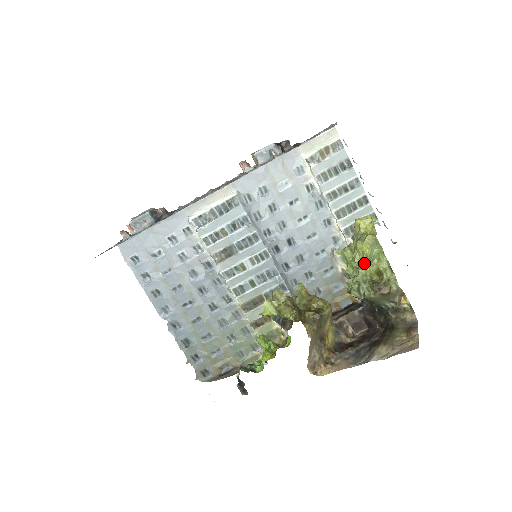
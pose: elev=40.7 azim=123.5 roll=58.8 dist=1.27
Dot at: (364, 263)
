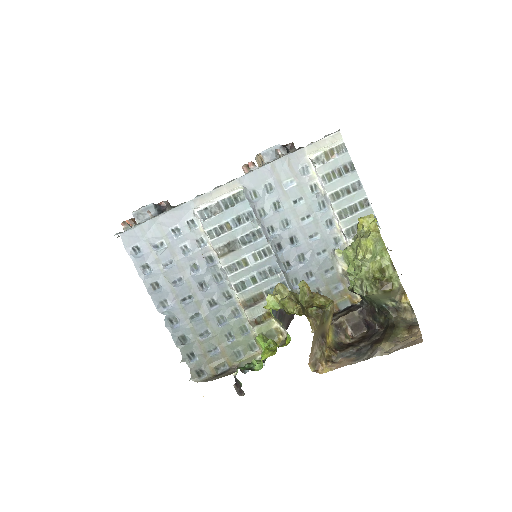
Dot at: (367, 259)
